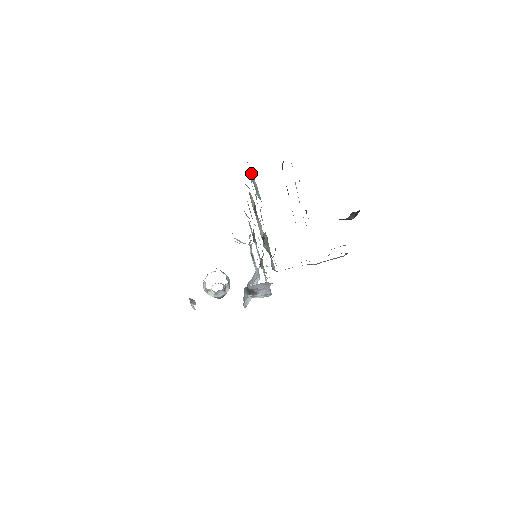
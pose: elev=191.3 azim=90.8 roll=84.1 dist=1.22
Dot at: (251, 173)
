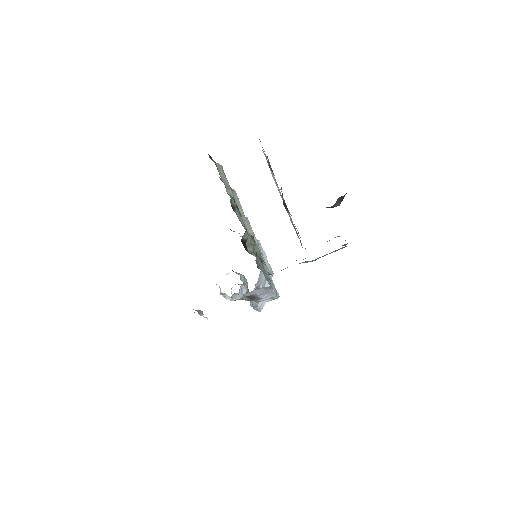
Dot at: (219, 168)
